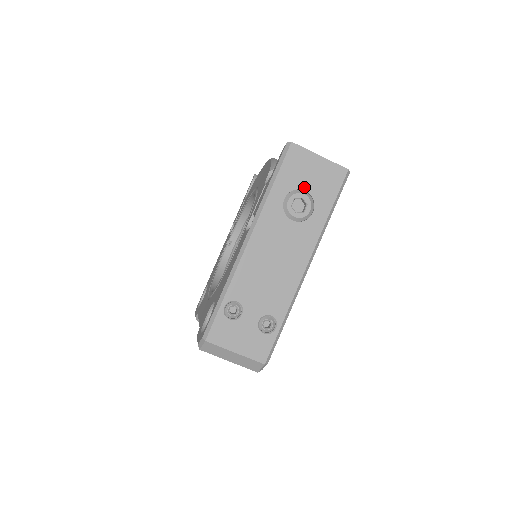
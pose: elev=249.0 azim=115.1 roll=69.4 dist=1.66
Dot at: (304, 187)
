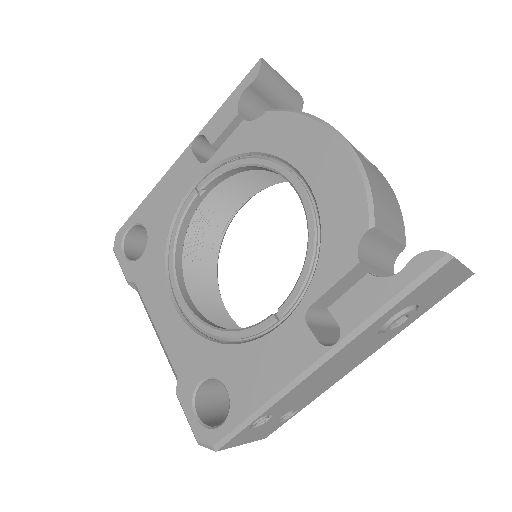
Dot at: (420, 301)
